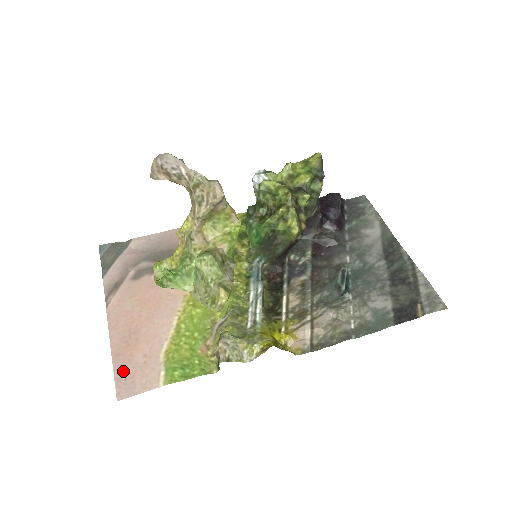
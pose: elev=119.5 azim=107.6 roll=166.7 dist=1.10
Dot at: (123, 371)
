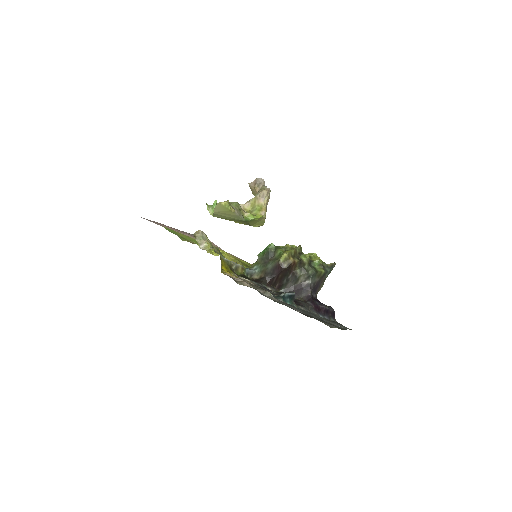
Dot at: occluded
